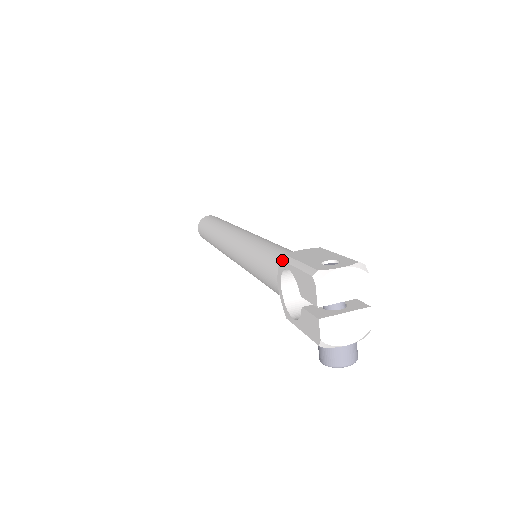
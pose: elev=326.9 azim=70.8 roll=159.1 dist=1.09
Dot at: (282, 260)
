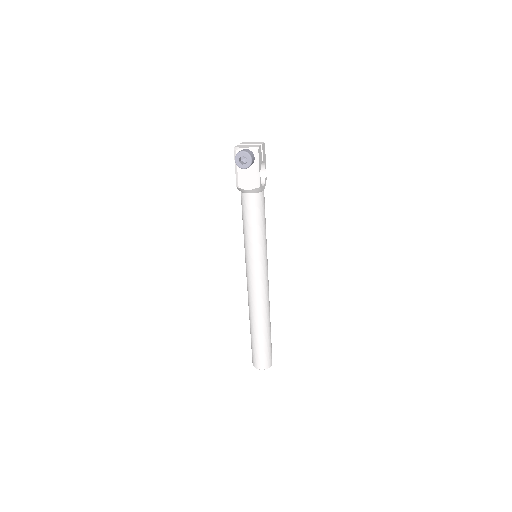
Dot at: occluded
